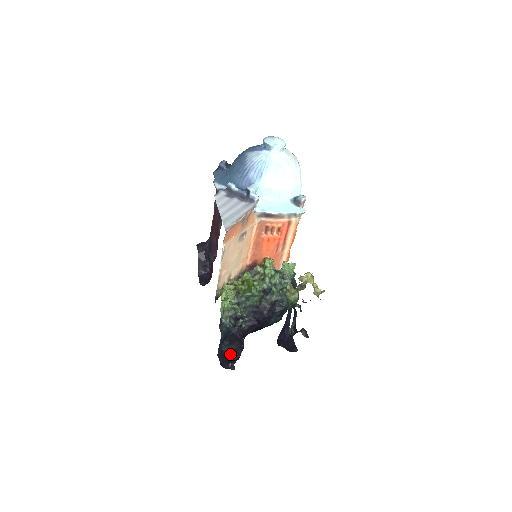
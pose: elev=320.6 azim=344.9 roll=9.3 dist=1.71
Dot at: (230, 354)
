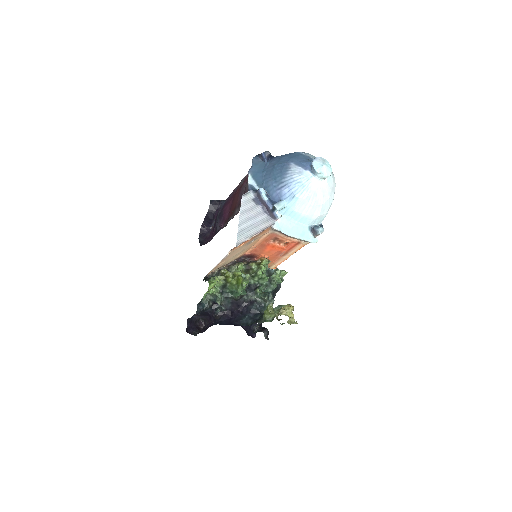
Dot at: (198, 321)
